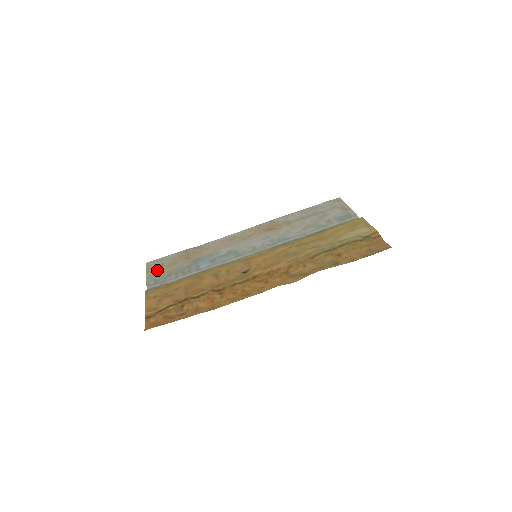
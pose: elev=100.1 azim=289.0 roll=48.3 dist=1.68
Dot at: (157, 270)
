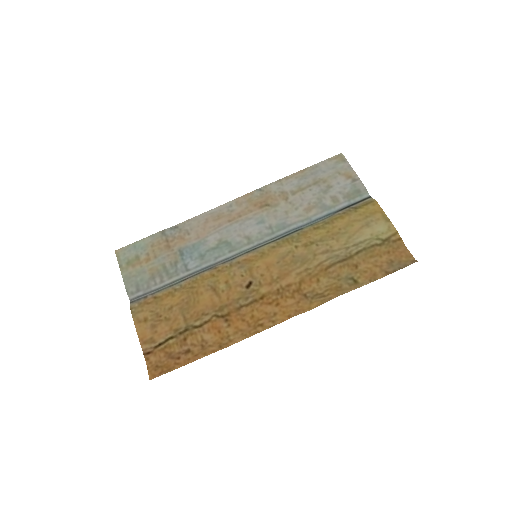
Dot at: (133, 267)
